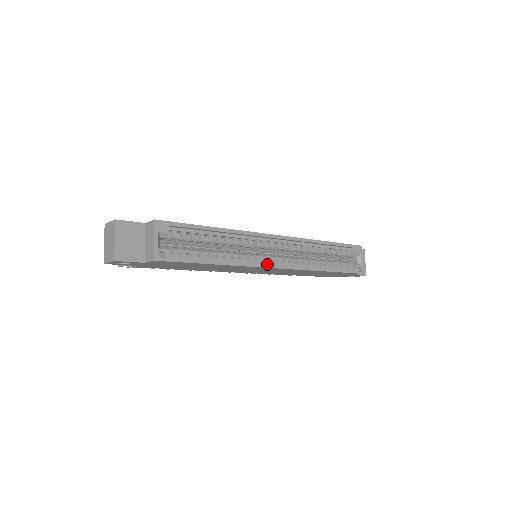
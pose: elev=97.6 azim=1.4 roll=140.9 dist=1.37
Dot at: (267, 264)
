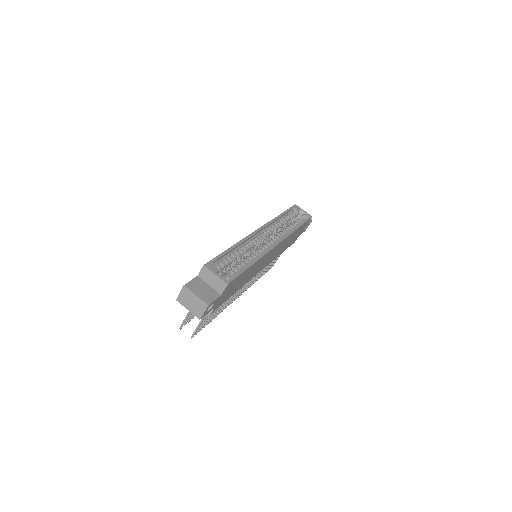
Dot at: (271, 246)
